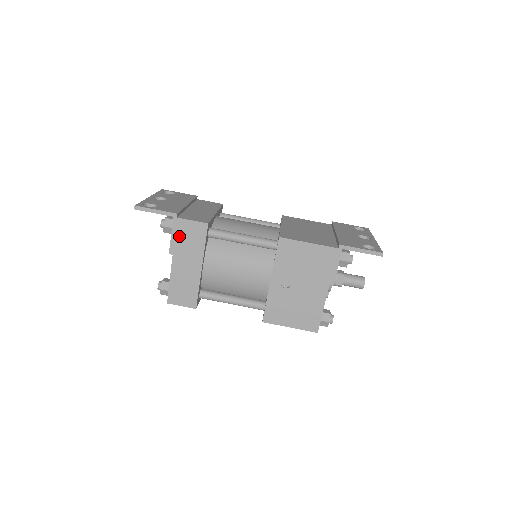
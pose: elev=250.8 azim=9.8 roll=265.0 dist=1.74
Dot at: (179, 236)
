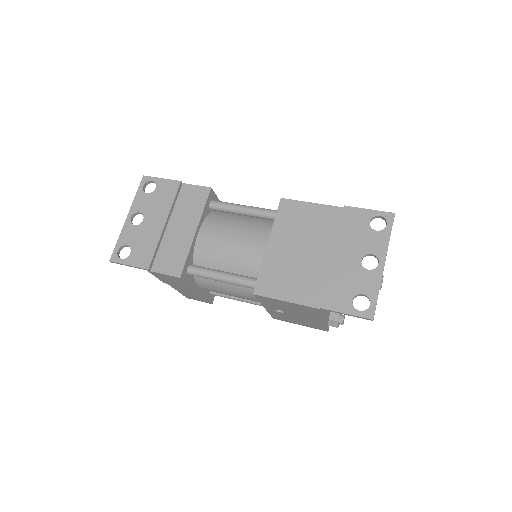
Dot at: (162, 278)
